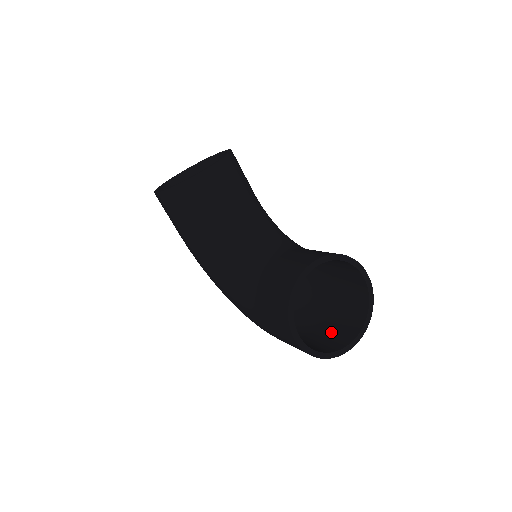
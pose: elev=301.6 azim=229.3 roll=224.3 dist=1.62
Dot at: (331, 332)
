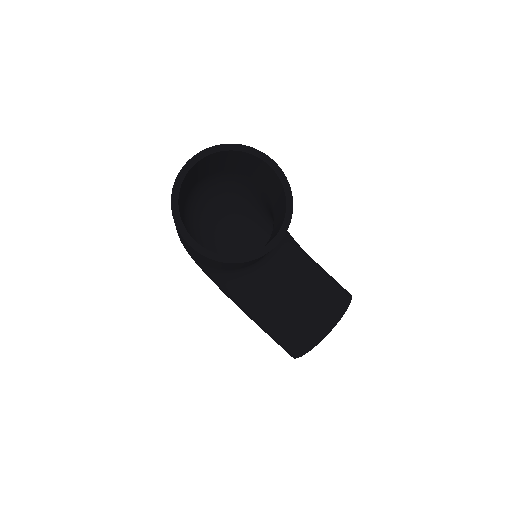
Dot at: occluded
